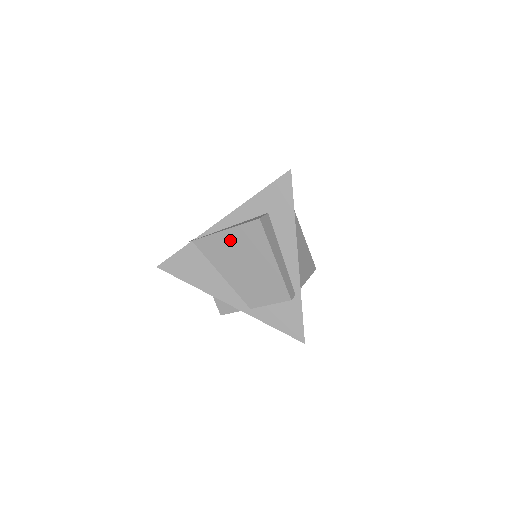
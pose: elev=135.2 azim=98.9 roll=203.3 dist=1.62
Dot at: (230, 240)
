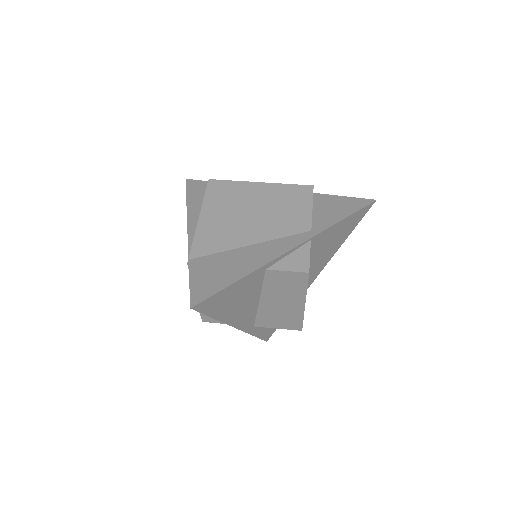
Dot at: (214, 215)
